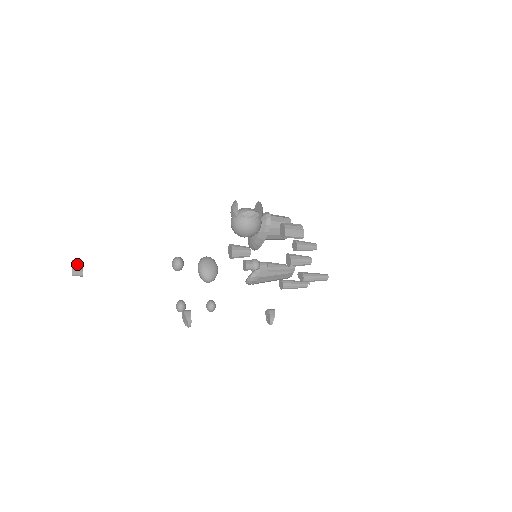
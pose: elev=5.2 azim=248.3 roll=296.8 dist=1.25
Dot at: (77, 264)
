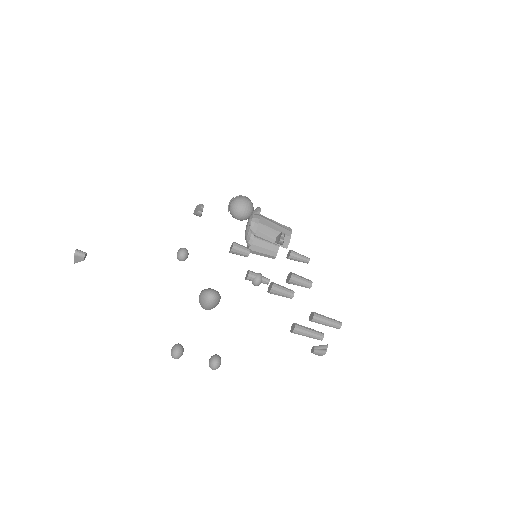
Dot at: occluded
